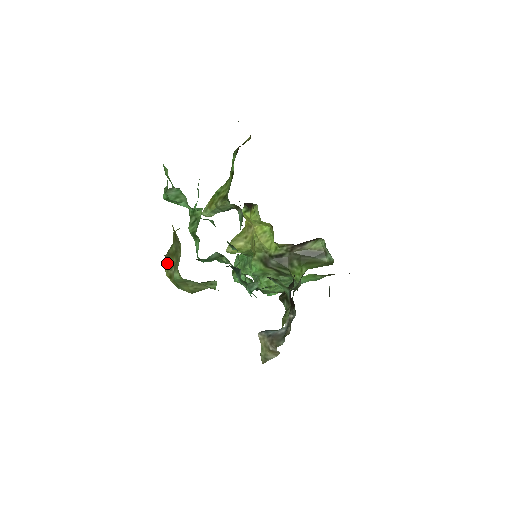
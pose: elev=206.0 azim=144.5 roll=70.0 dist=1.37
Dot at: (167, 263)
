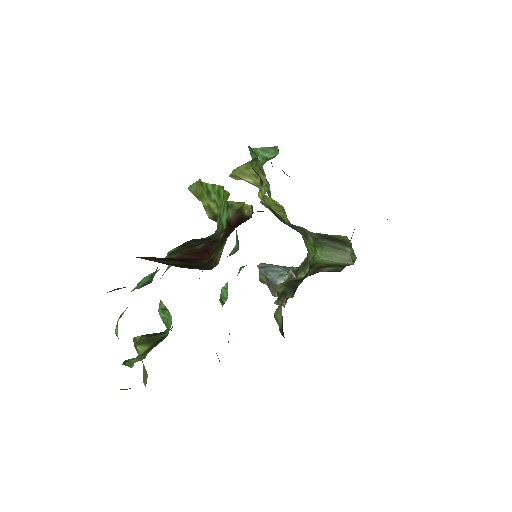
Dot at: occluded
